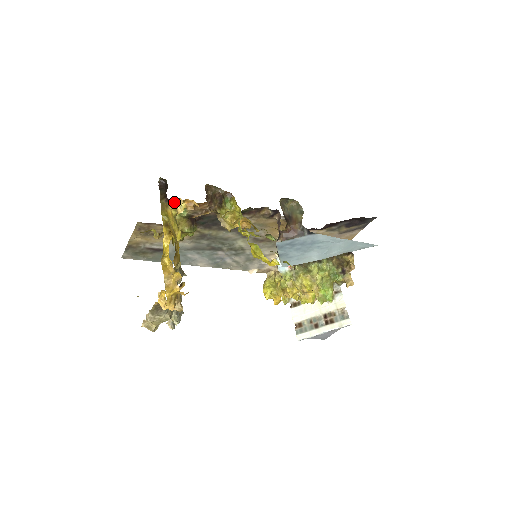
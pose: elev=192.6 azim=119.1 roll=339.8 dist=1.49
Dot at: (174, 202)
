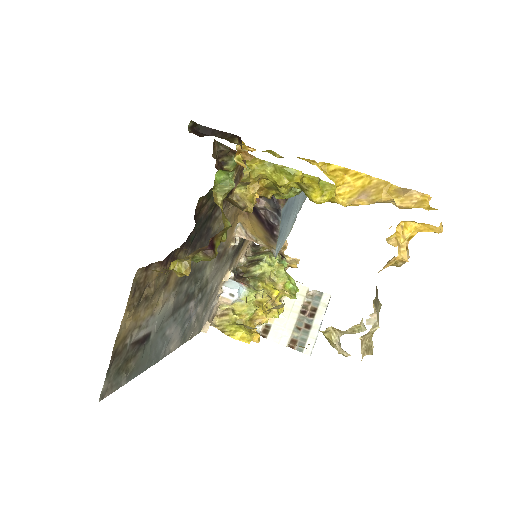
Dot at: occluded
